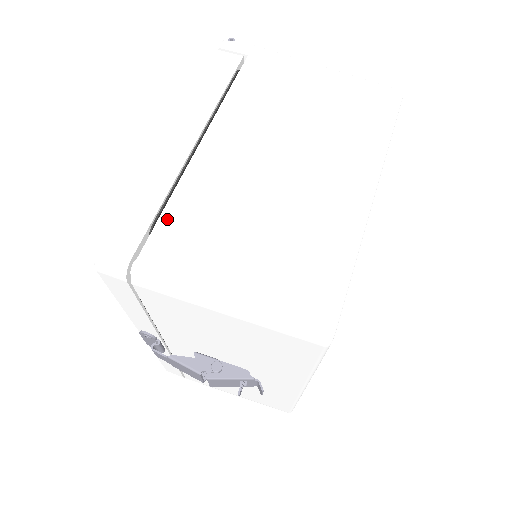
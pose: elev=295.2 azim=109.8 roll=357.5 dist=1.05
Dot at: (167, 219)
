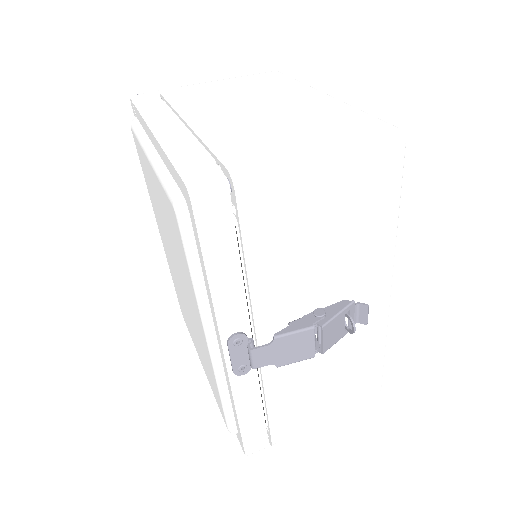
Dot at: (217, 148)
